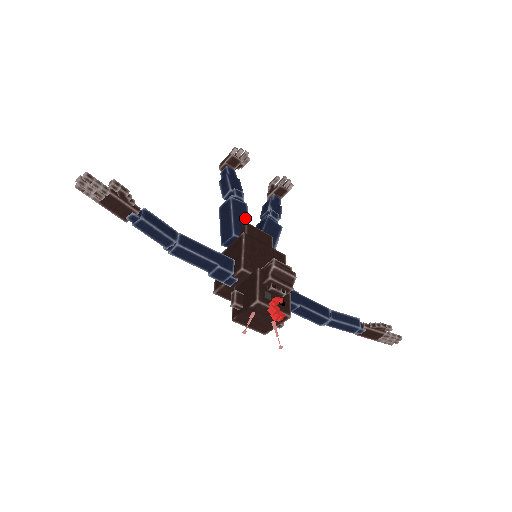
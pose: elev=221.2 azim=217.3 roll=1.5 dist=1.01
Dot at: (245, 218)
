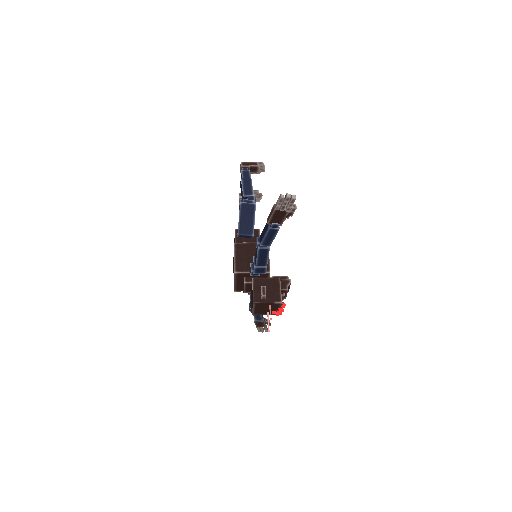
Dot at: occluded
